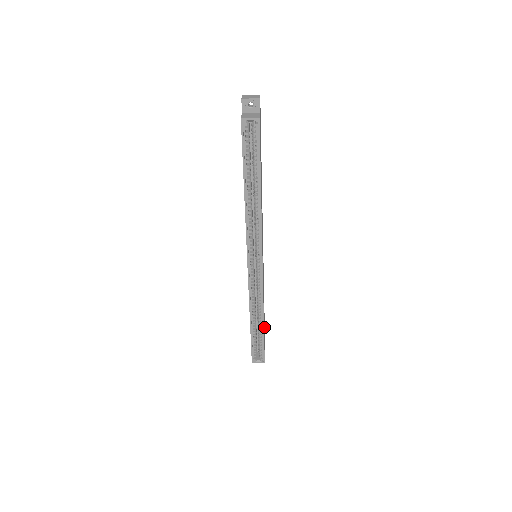
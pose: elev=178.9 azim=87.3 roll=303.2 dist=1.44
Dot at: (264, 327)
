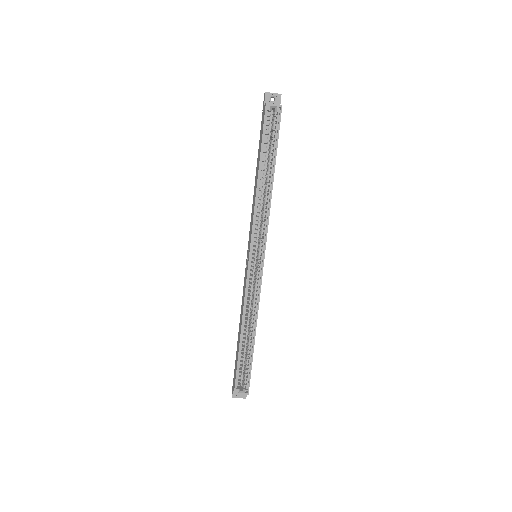
Dot at: occluded
